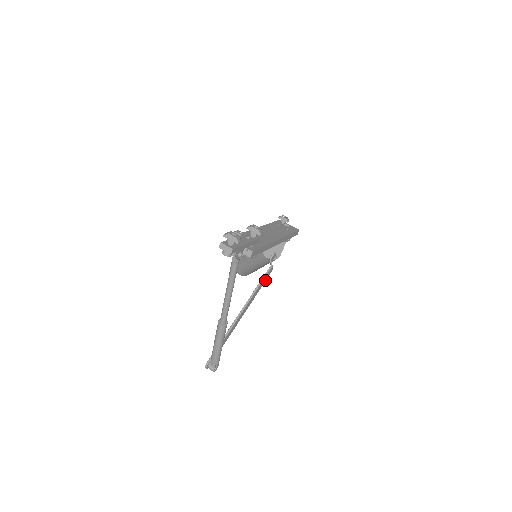
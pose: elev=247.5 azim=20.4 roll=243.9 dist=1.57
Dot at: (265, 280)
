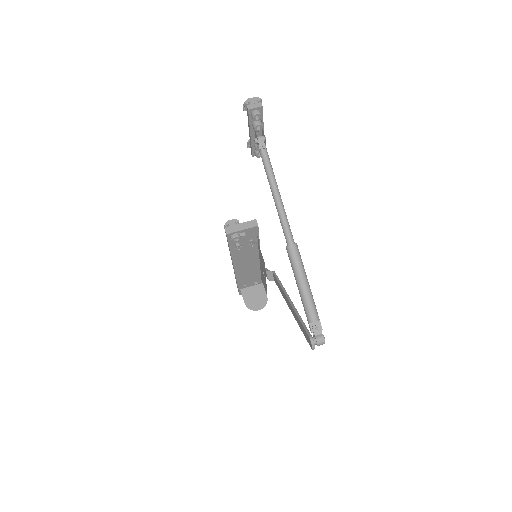
Dot at: occluded
